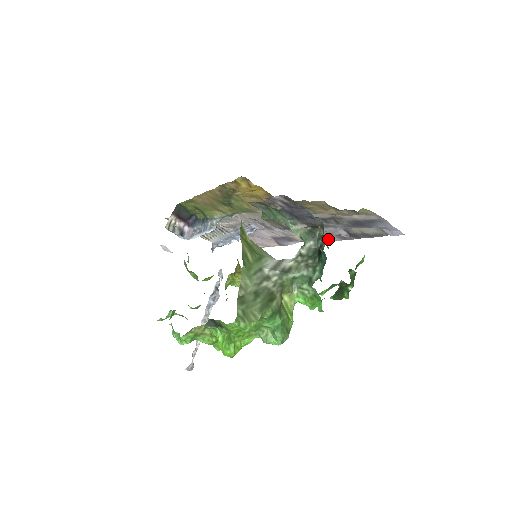
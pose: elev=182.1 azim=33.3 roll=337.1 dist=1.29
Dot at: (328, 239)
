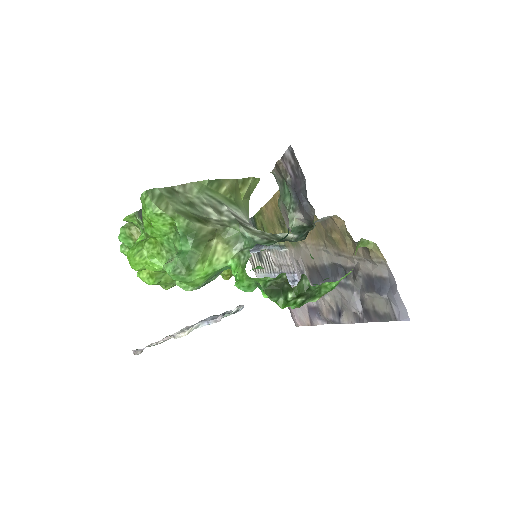
Dot at: (346, 318)
